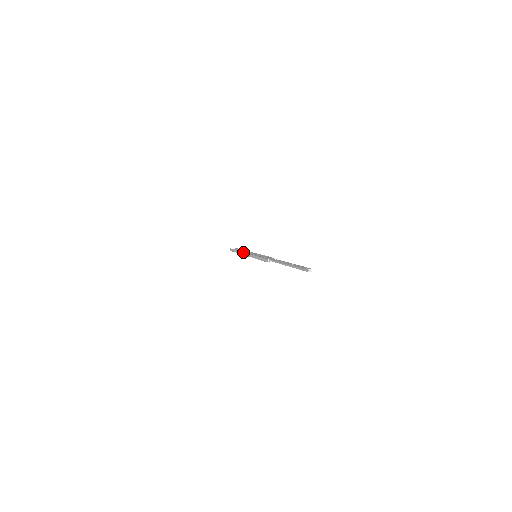
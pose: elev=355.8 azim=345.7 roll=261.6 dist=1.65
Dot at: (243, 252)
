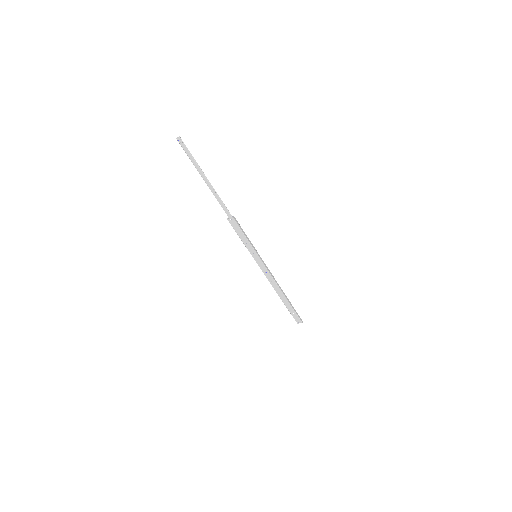
Dot at: (270, 281)
